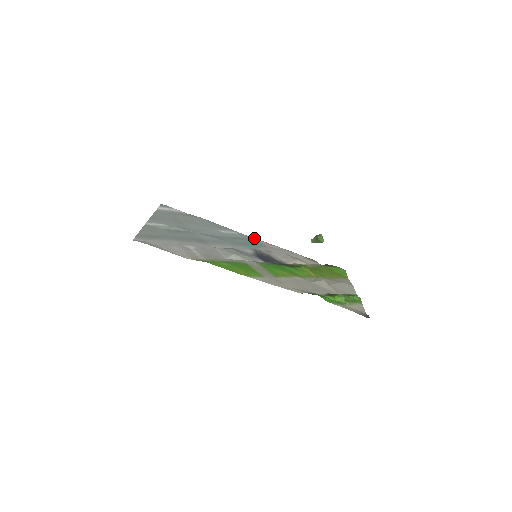
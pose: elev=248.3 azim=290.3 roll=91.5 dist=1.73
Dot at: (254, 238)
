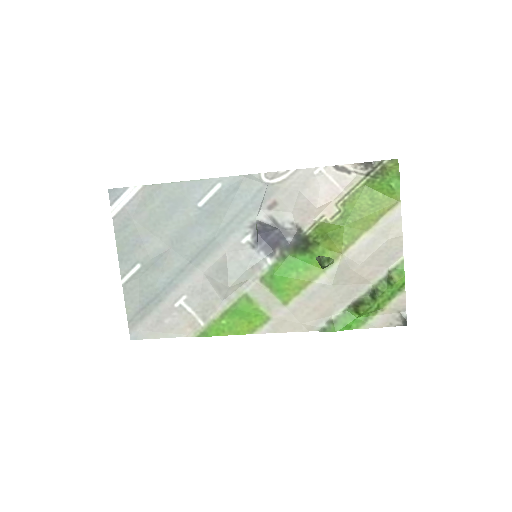
Dot at: (247, 175)
